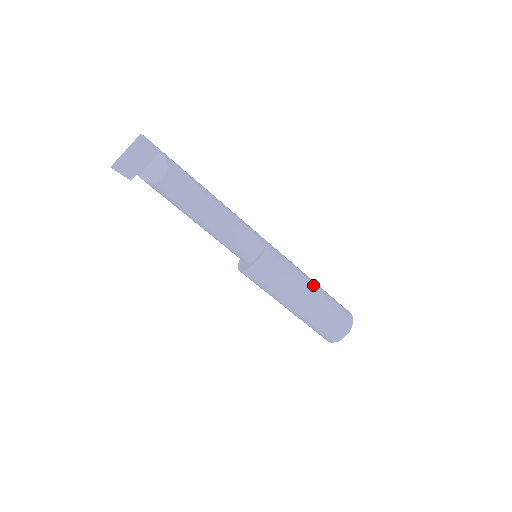
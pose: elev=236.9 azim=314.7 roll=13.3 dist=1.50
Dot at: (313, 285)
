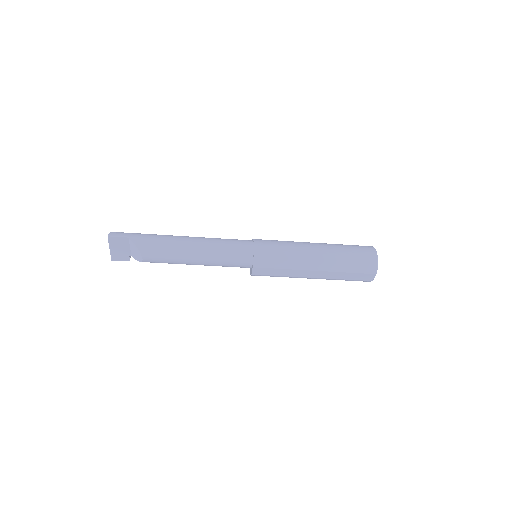
Dot at: (318, 256)
